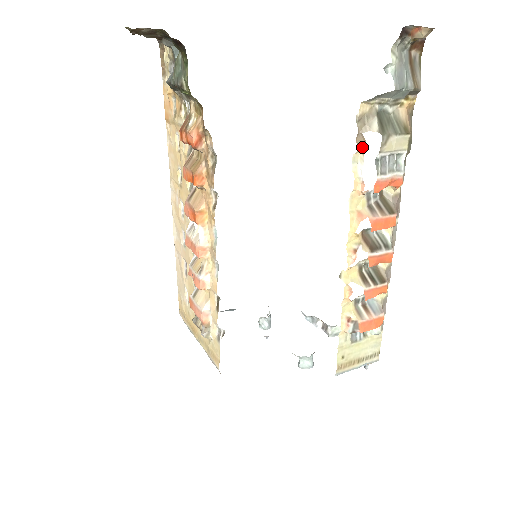
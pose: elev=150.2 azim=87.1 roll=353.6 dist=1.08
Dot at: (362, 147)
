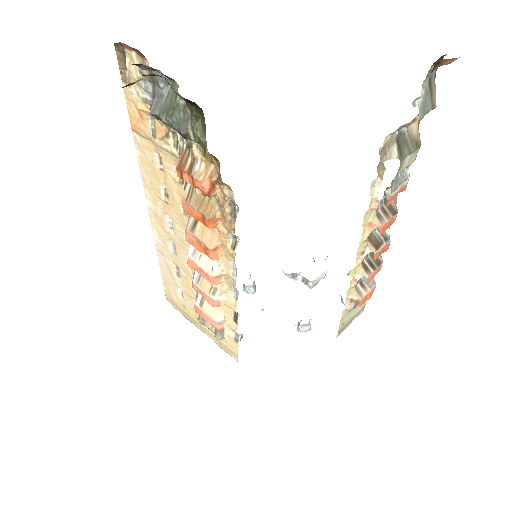
Dot at: (381, 173)
